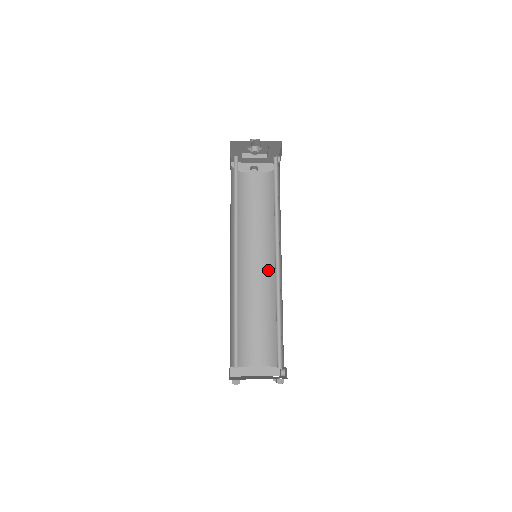
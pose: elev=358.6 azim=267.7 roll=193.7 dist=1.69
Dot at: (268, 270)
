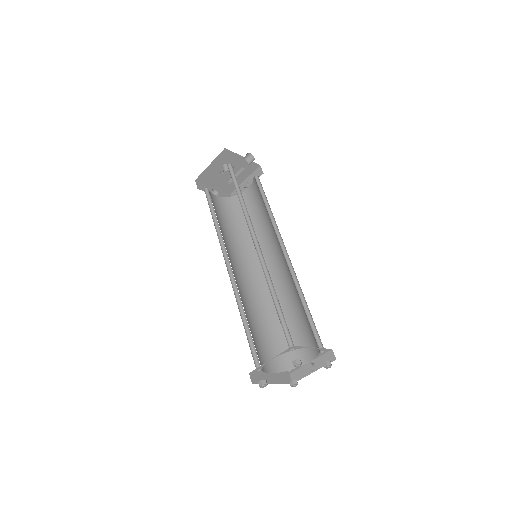
Dot at: (254, 279)
